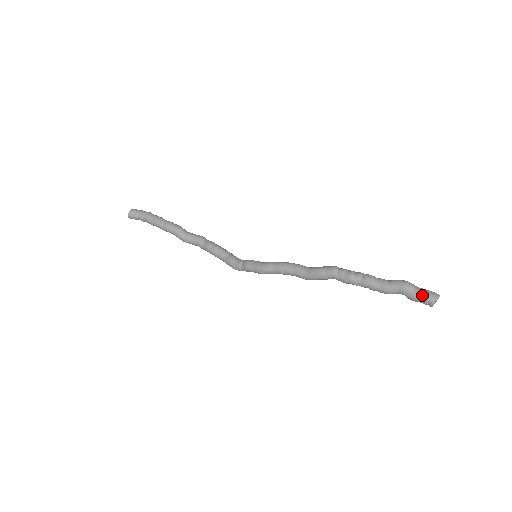
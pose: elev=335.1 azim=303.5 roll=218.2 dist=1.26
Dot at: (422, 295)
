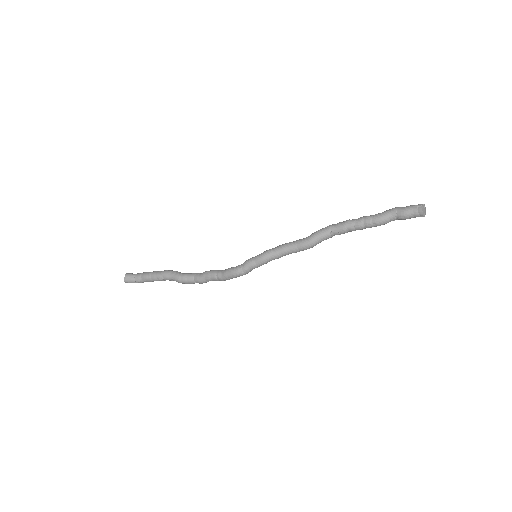
Dot at: (411, 206)
